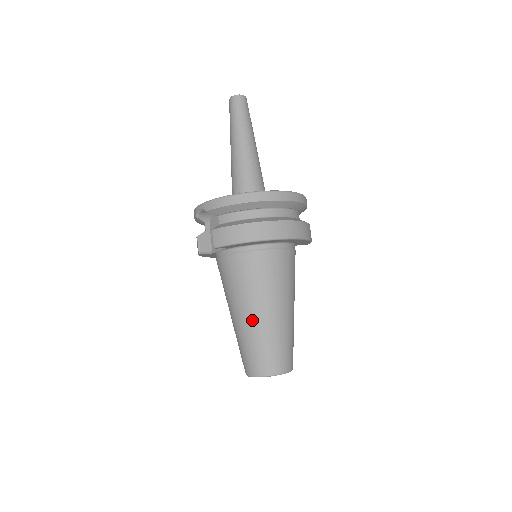
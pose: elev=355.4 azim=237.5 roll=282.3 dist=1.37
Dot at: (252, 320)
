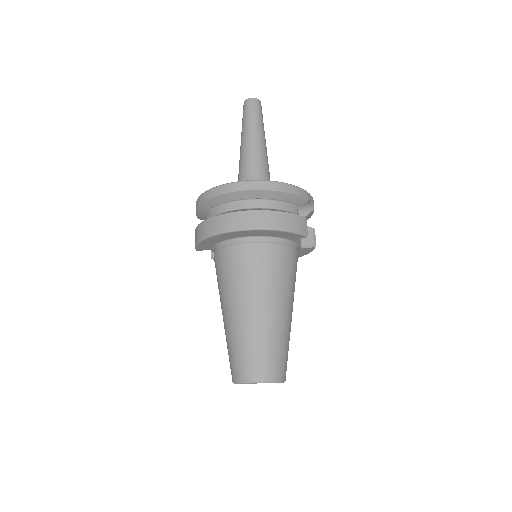
Dot at: (224, 321)
